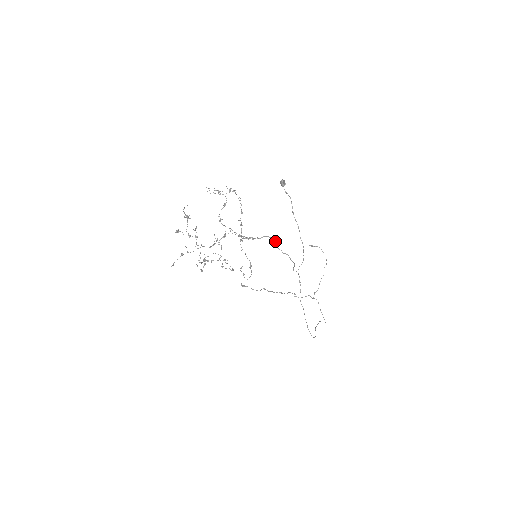
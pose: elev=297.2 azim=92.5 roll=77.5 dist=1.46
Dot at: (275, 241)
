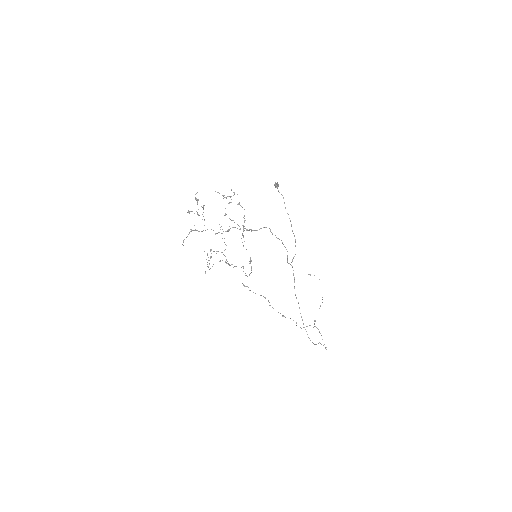
Dot at: (270, 229)
